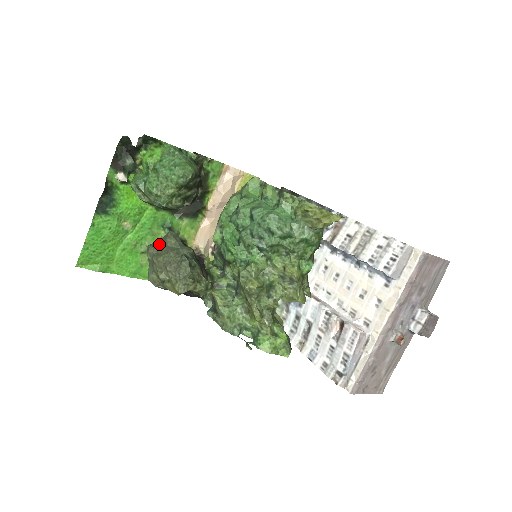
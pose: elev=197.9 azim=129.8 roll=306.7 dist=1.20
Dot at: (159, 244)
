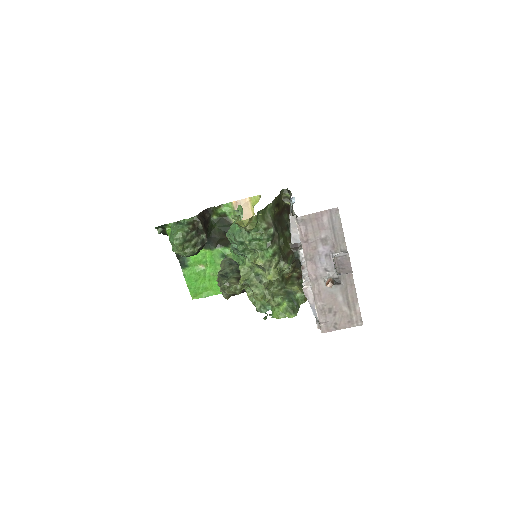
Dot at: occluded
